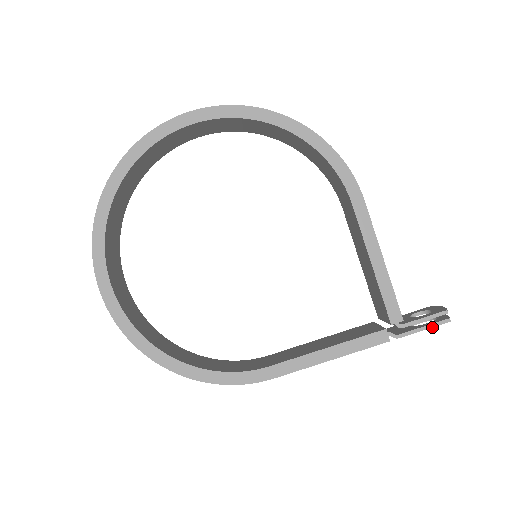
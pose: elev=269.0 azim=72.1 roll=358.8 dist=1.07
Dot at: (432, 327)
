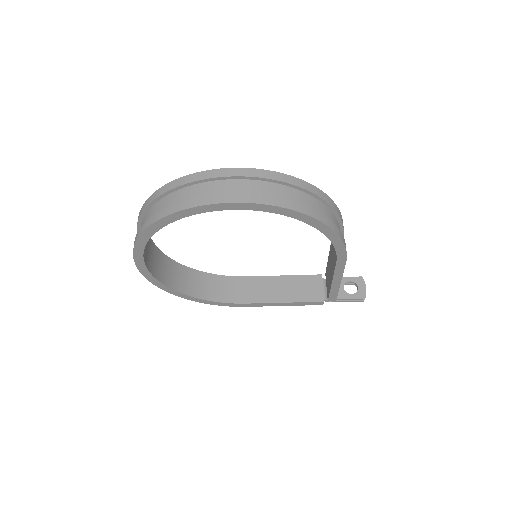
Dot at: occluded
